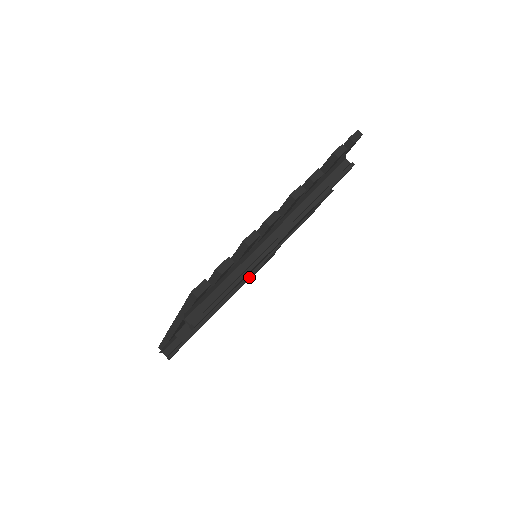
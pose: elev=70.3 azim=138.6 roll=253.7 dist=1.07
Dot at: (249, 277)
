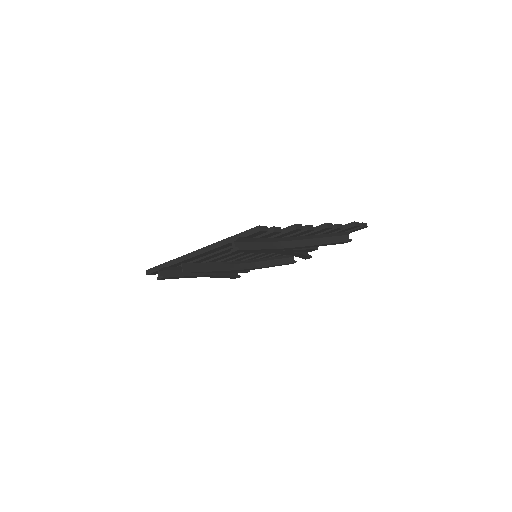
Dot at: (235, 270)
